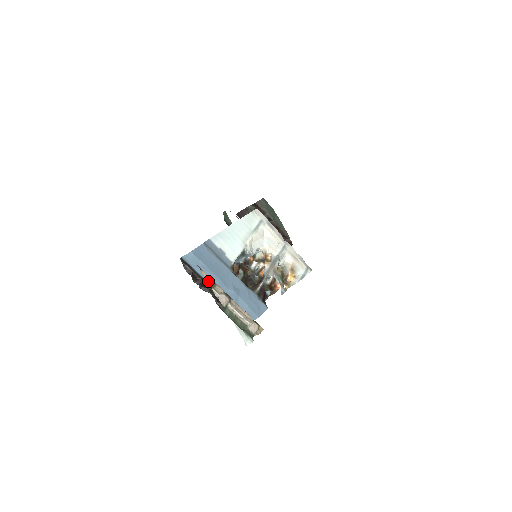
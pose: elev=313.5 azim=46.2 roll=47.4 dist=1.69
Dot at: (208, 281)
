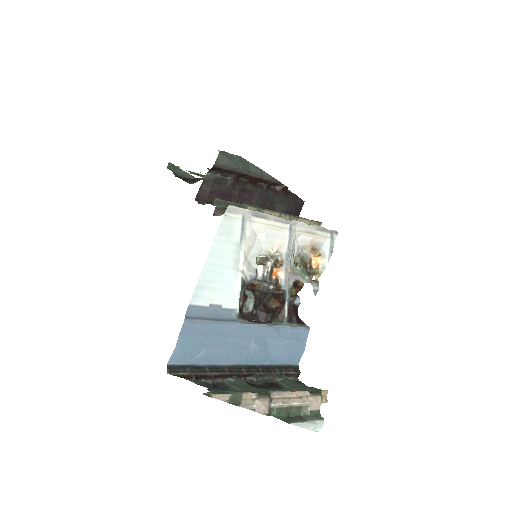
Dot at: (228, 401)
